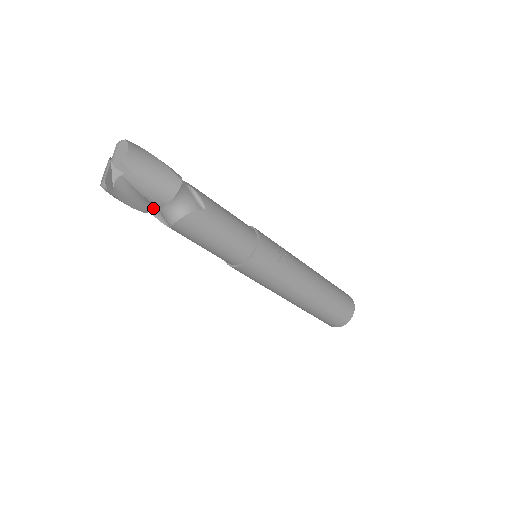
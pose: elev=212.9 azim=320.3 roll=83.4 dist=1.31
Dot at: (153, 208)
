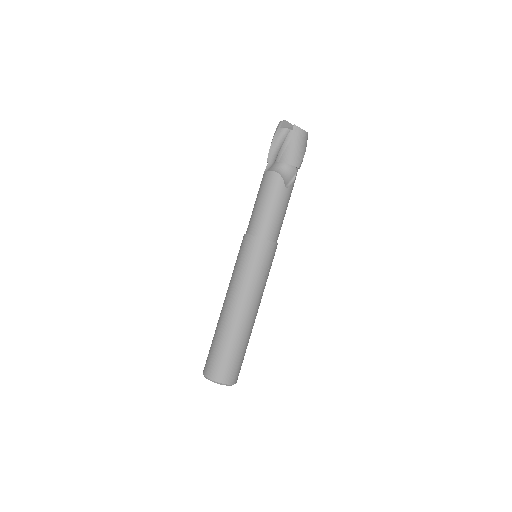
Dot at: (272, 163)
